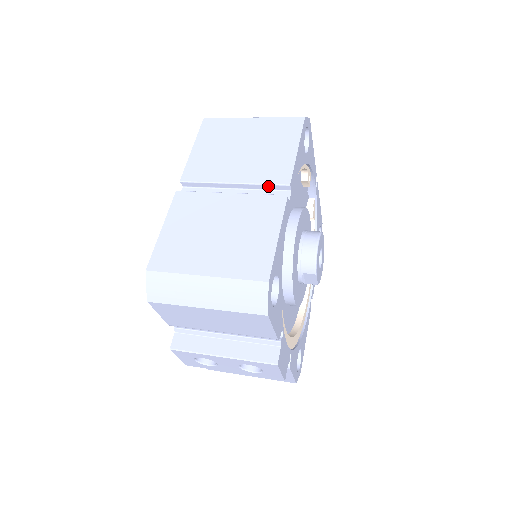
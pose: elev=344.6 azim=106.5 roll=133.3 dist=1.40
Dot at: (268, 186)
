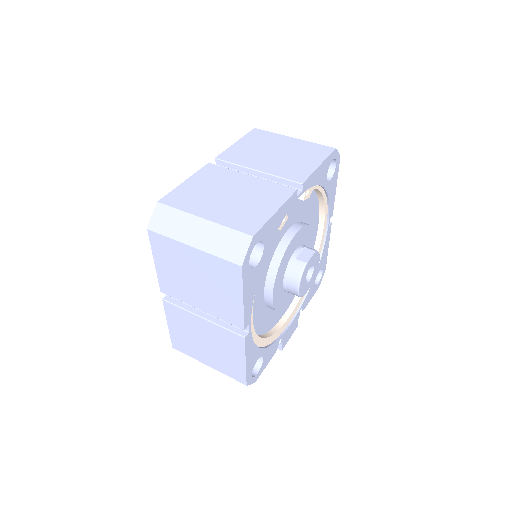
Dot at: occluded
